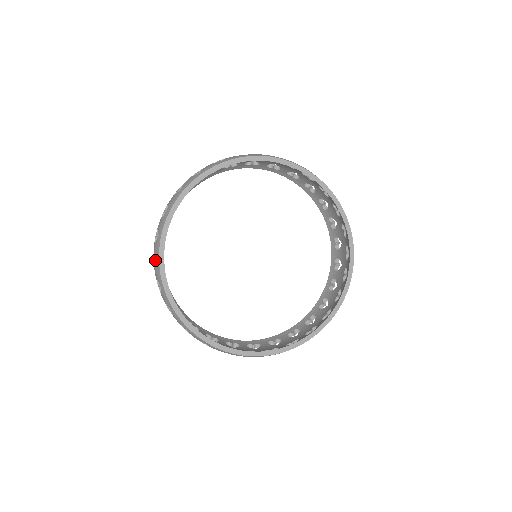
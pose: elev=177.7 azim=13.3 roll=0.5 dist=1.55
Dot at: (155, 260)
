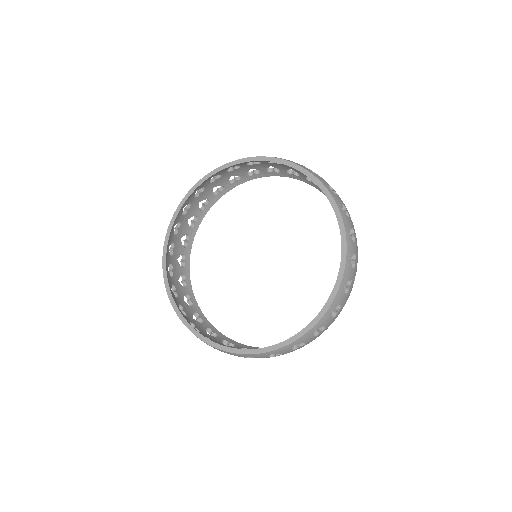
Dot at: occluded
